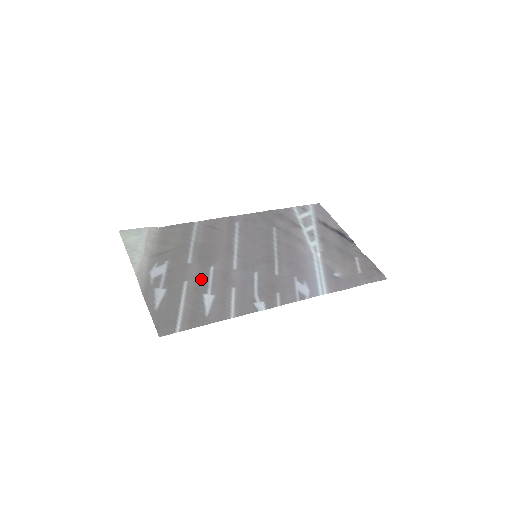
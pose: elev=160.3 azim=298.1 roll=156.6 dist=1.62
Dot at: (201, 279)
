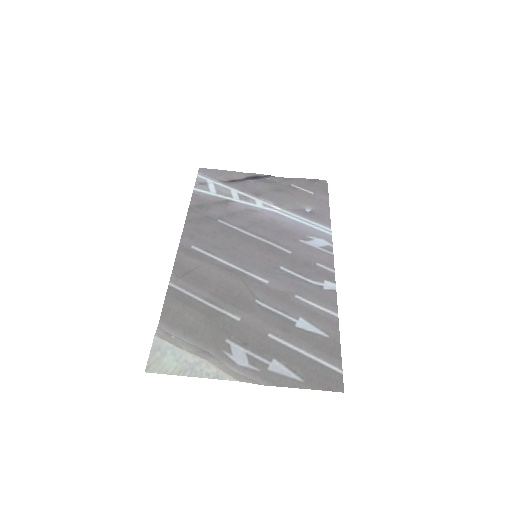
Dot at: (272, 319)
